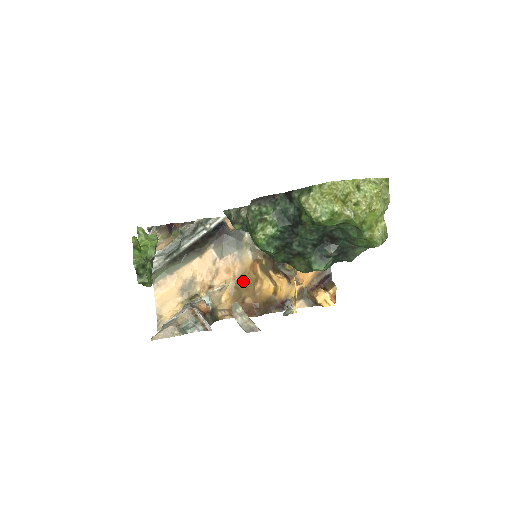
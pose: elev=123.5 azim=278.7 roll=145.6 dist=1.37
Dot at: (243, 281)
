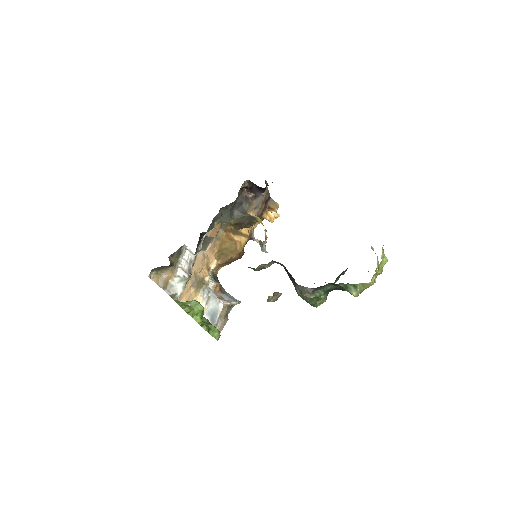
Dot at: (225, 249)
